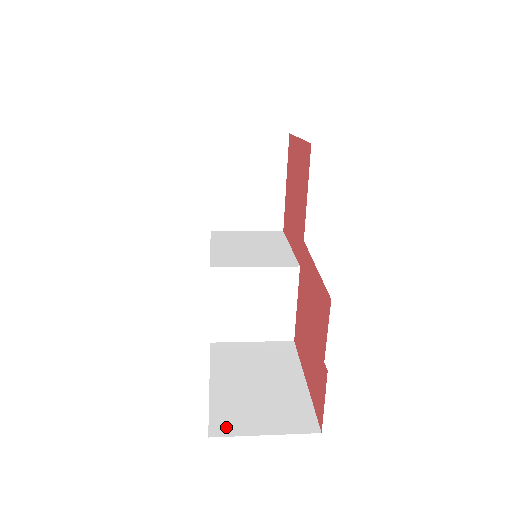
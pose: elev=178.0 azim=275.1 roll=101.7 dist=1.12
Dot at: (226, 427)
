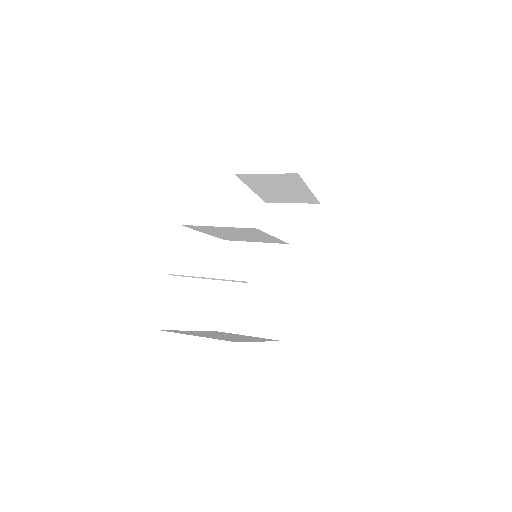
Dot at: (175, 332)
